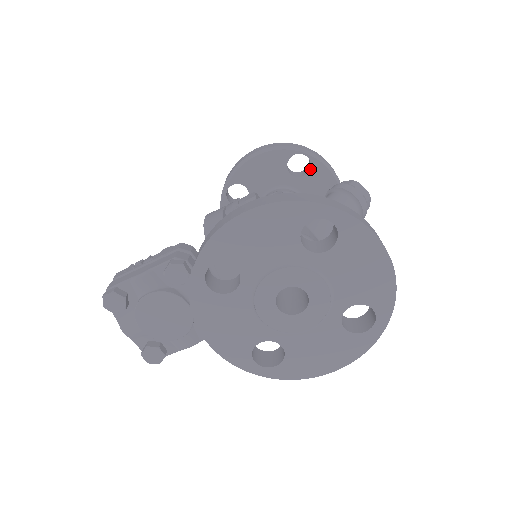
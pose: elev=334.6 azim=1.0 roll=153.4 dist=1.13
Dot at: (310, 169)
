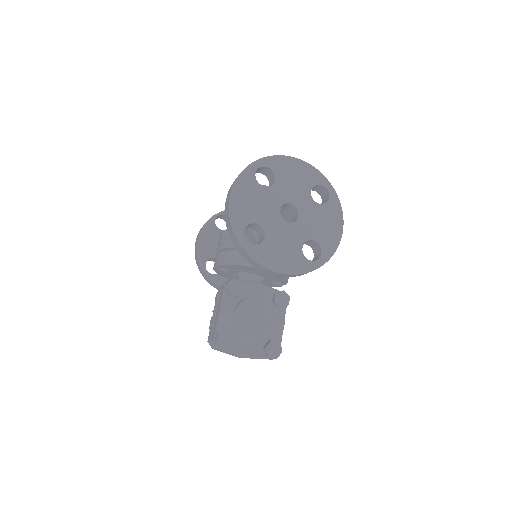
Dot at: occluded
